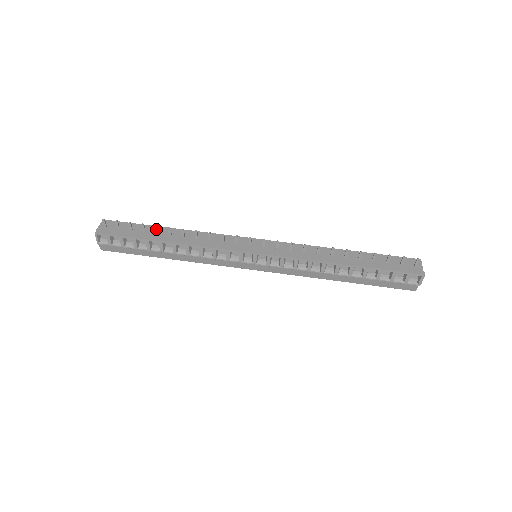
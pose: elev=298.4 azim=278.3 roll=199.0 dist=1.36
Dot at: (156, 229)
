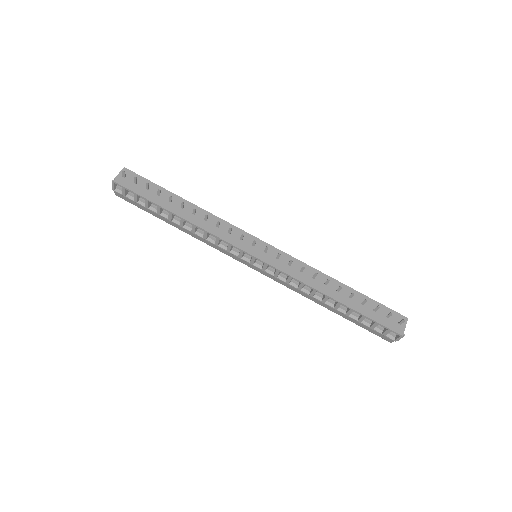
Dot at: (170, 198)
